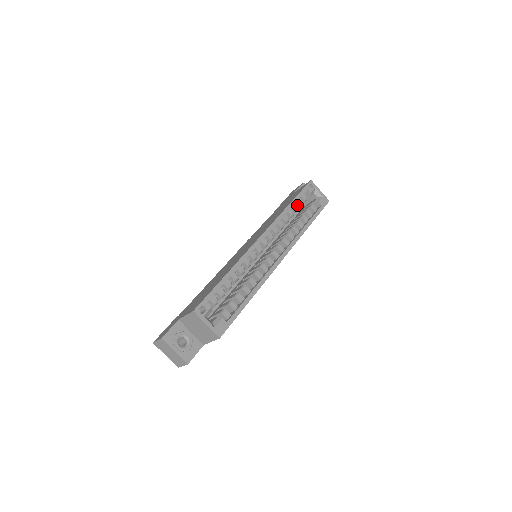
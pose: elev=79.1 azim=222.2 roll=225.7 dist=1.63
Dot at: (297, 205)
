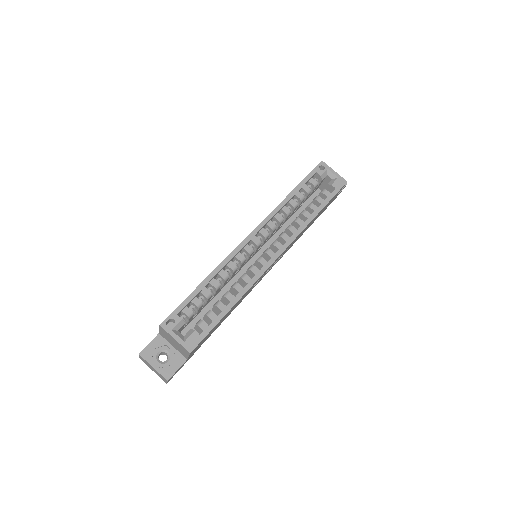
Dot at: (304, 192)
